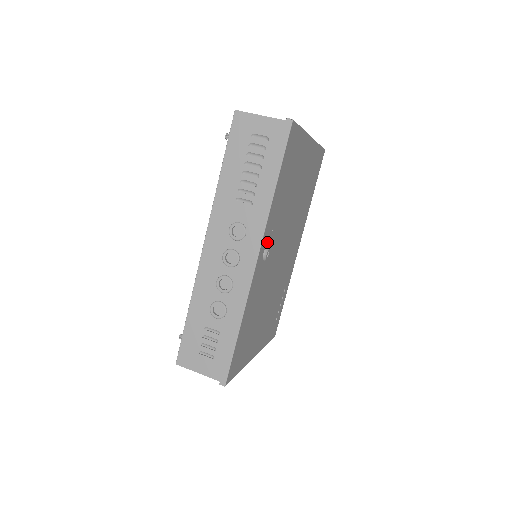
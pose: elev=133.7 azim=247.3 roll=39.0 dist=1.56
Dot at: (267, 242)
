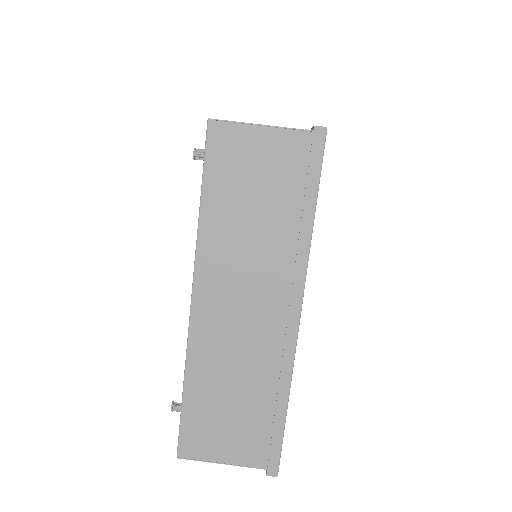
Dot at: occluded
